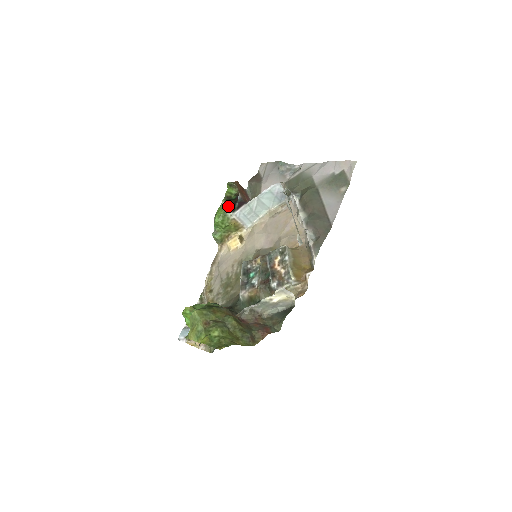
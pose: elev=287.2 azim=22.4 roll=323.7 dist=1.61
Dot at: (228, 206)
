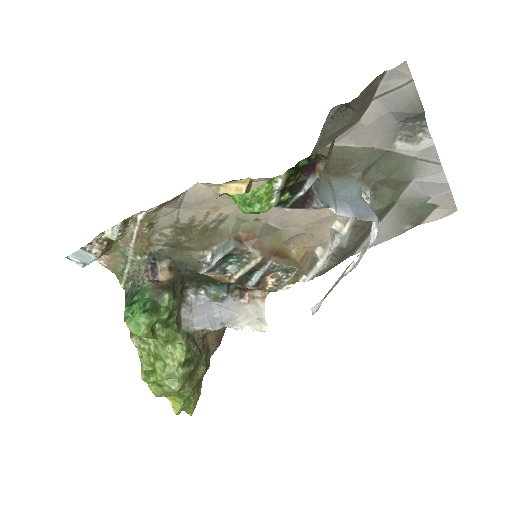
Dot at: (283, 192)
